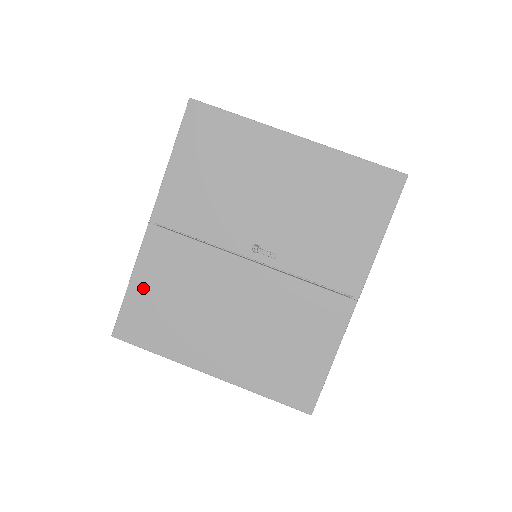
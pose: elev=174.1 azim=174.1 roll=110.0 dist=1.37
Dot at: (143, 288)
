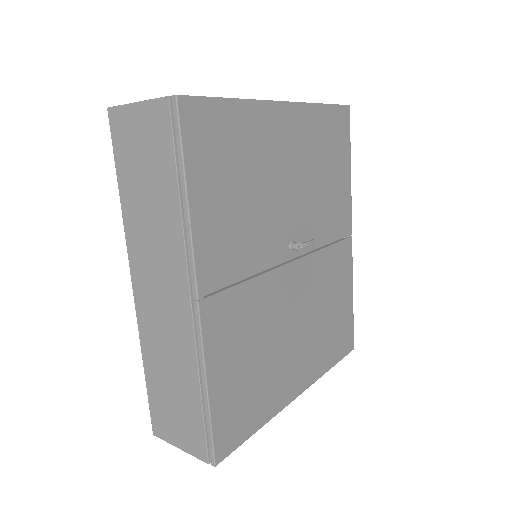
Dot at: (223, 381)
